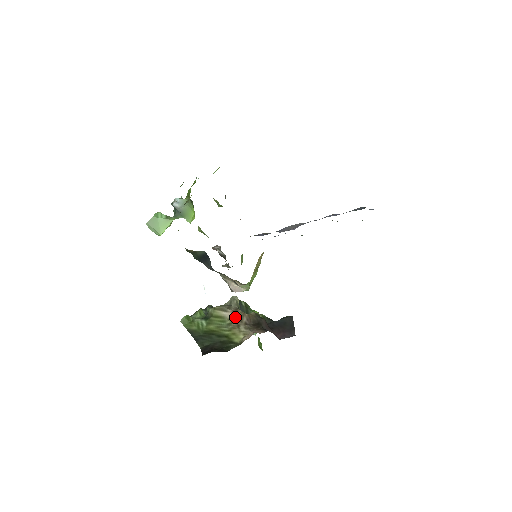
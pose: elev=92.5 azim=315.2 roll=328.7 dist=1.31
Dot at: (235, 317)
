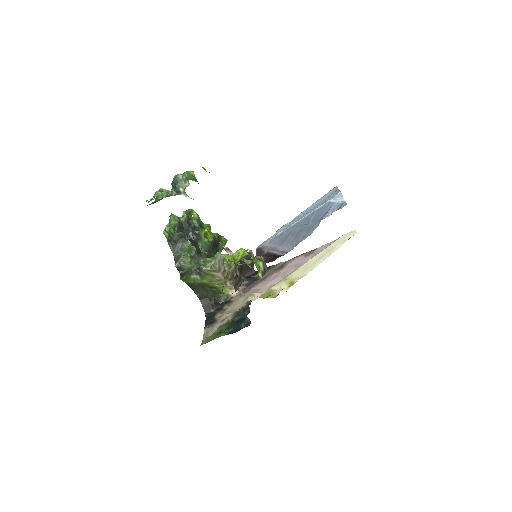
Dot at: occluded
